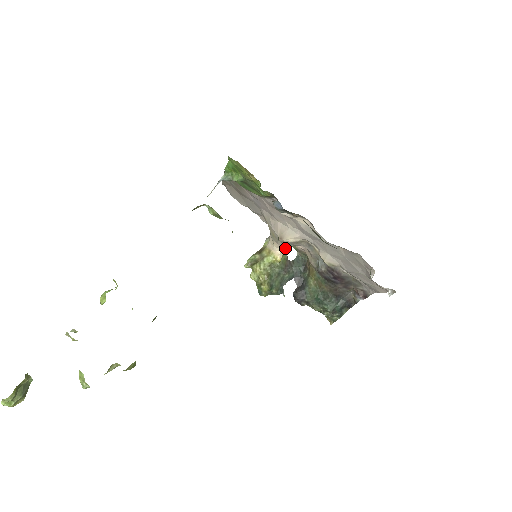
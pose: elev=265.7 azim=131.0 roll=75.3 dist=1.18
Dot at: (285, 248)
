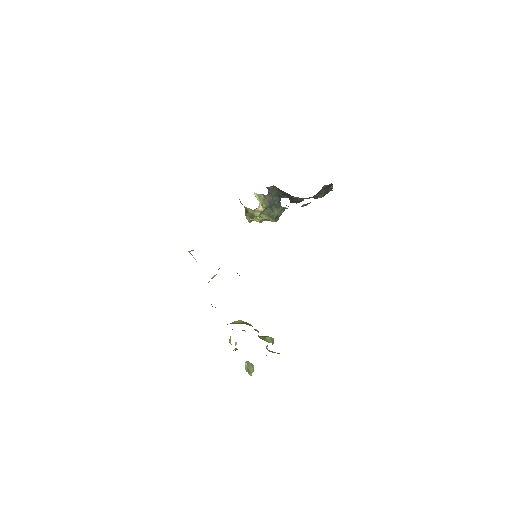
Dot at: (258, 207)
